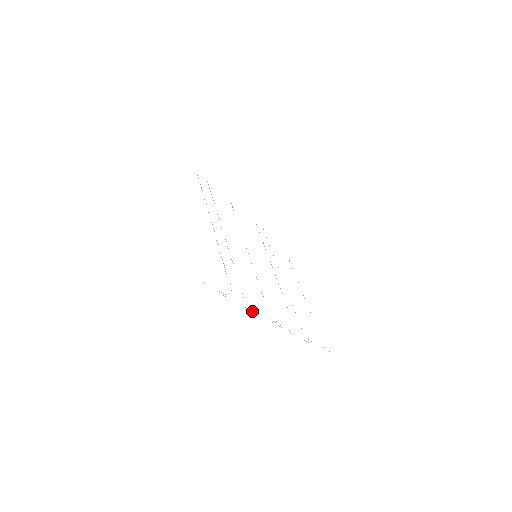
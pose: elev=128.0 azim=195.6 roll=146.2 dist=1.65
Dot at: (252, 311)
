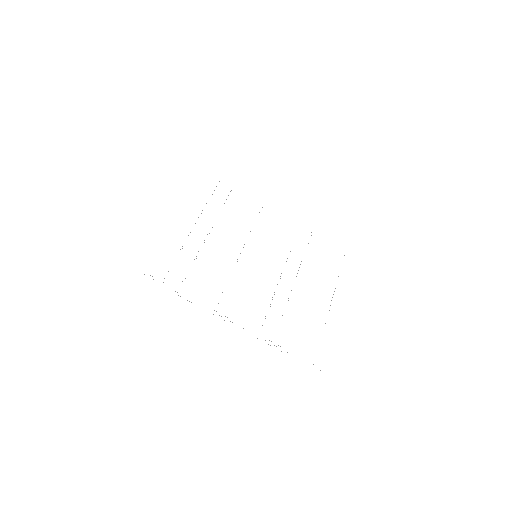
Dot at: occluded
